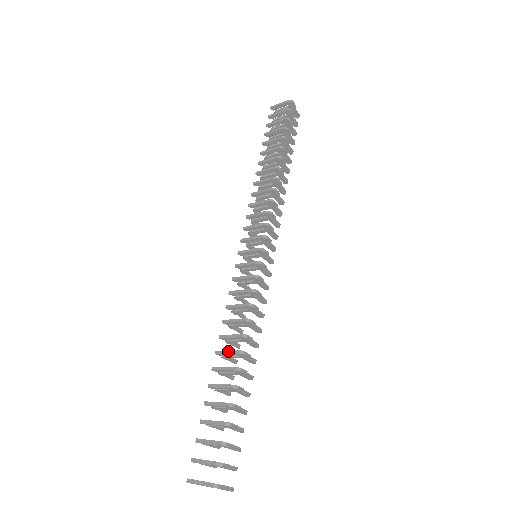
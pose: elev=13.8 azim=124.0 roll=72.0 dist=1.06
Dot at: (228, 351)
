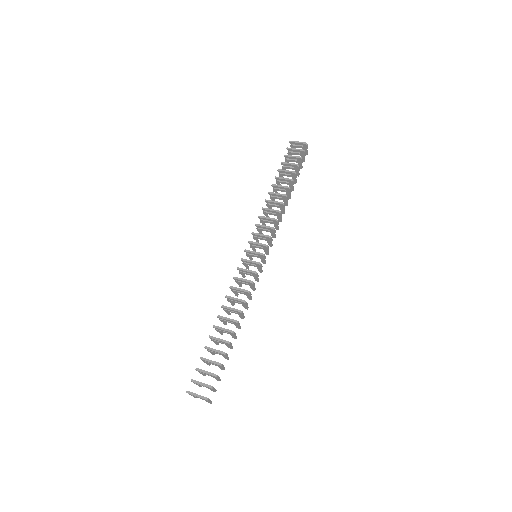
Dot at: (227, 318)
